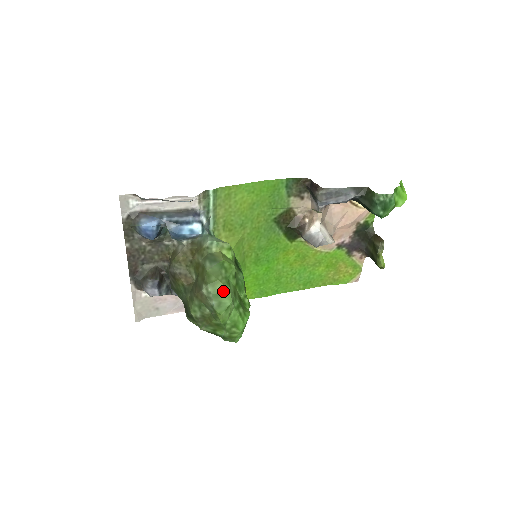
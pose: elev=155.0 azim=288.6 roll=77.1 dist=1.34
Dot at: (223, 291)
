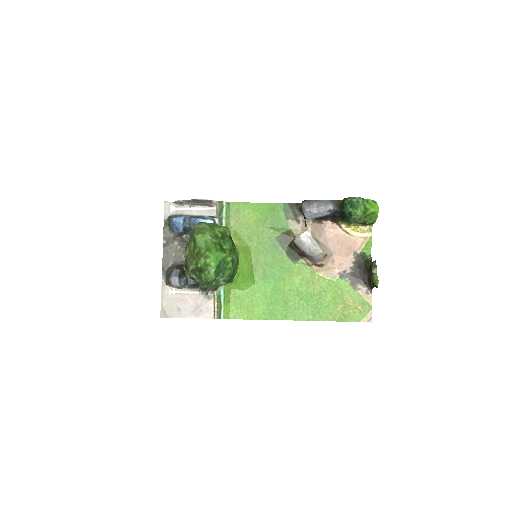
Dot at: (205, 227)
